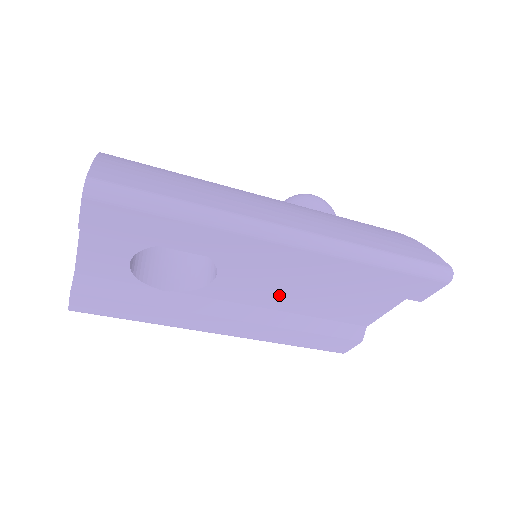
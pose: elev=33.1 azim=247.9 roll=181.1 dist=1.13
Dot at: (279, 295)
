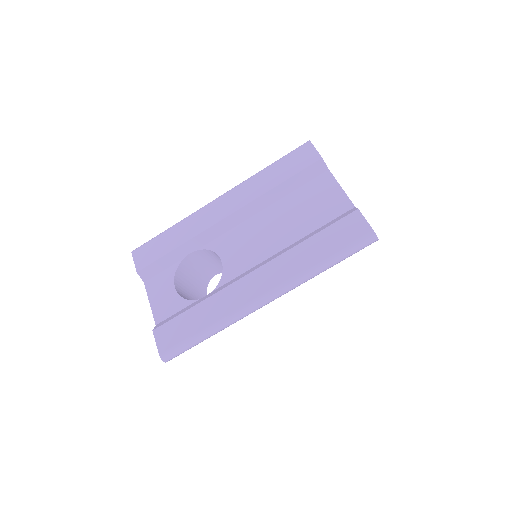
Dot at: (265, 239)
